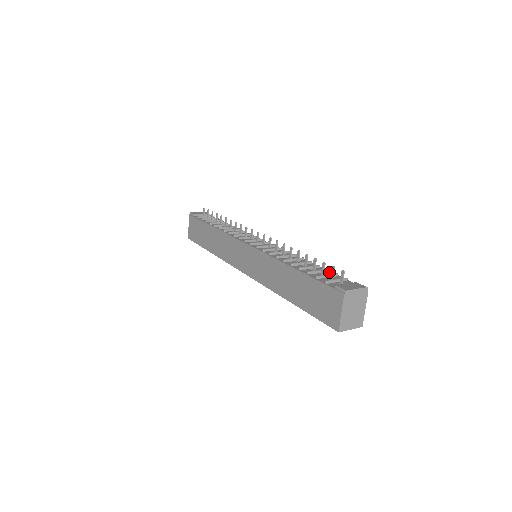
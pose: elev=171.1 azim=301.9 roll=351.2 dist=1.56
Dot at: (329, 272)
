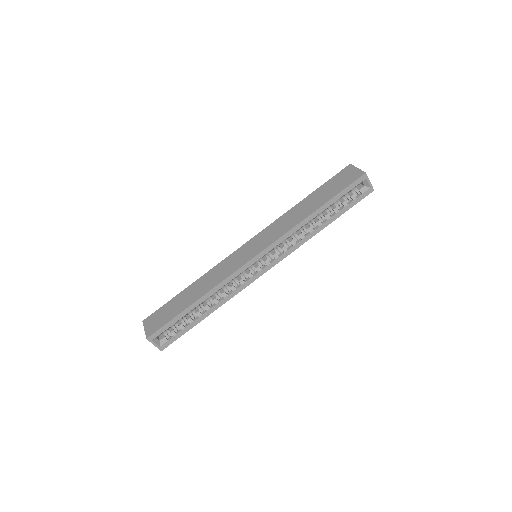
Dot at: occluded
